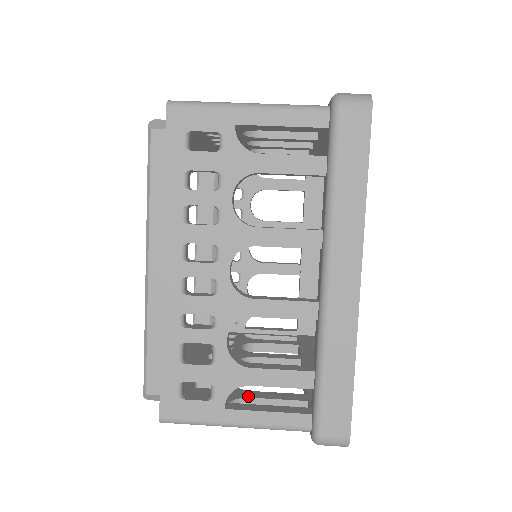
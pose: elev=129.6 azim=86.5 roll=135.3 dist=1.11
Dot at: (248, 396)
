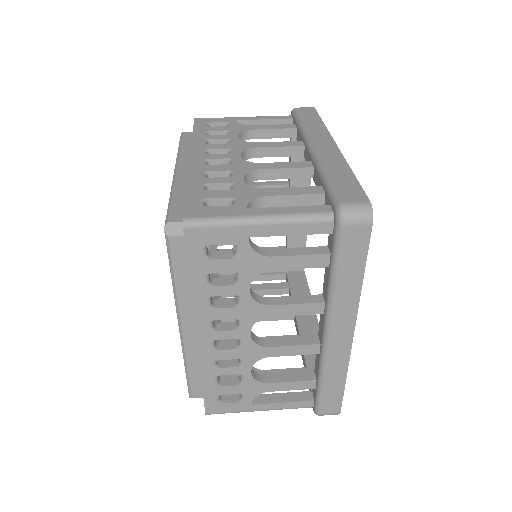
Dot at: occluded
